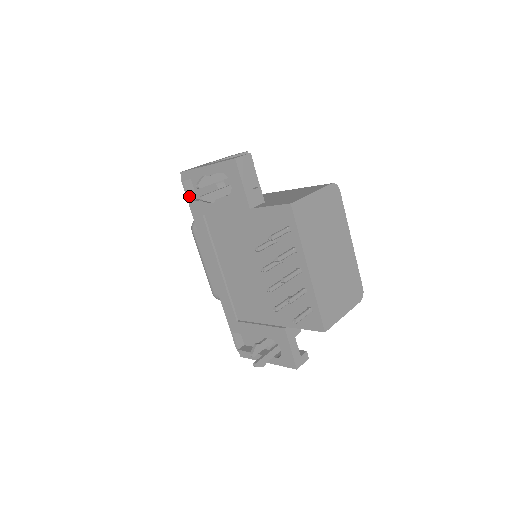
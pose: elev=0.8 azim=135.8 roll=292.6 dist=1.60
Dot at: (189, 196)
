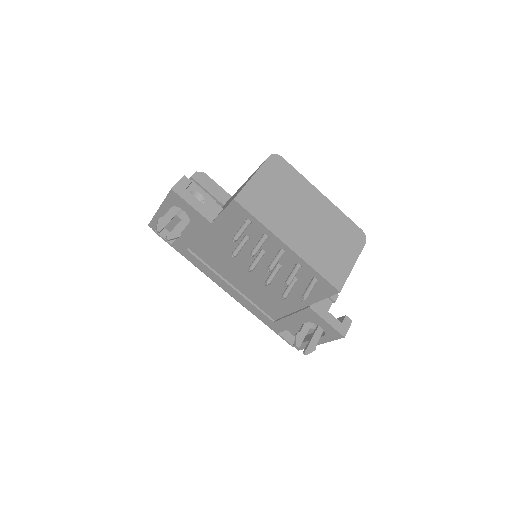
Dot at: occluded
